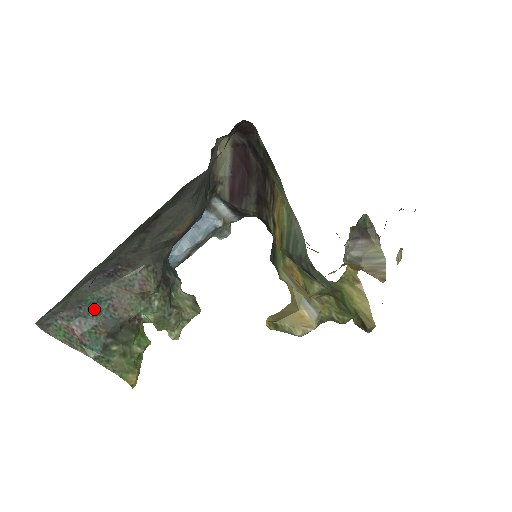
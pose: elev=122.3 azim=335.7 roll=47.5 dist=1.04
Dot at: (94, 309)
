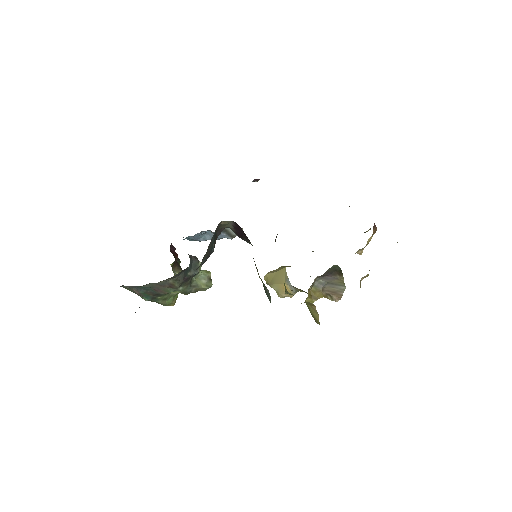
Dot at: (144, 288)
